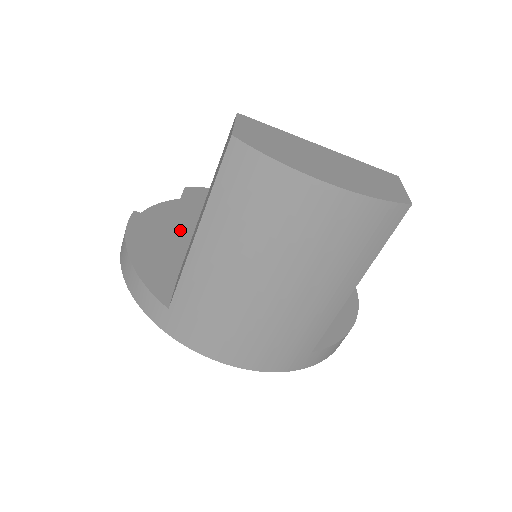
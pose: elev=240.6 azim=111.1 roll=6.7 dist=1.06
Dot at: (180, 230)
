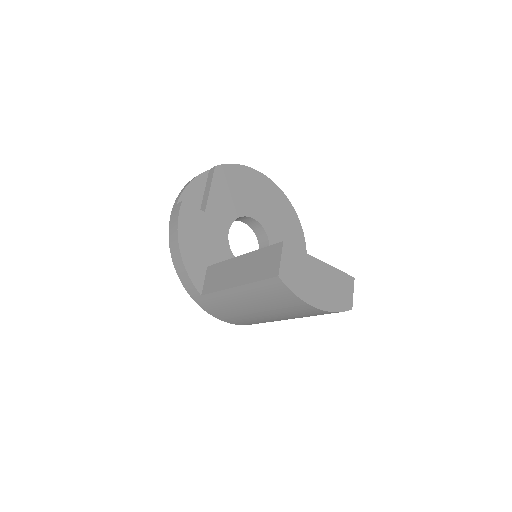
Dot at: (210, 219)
